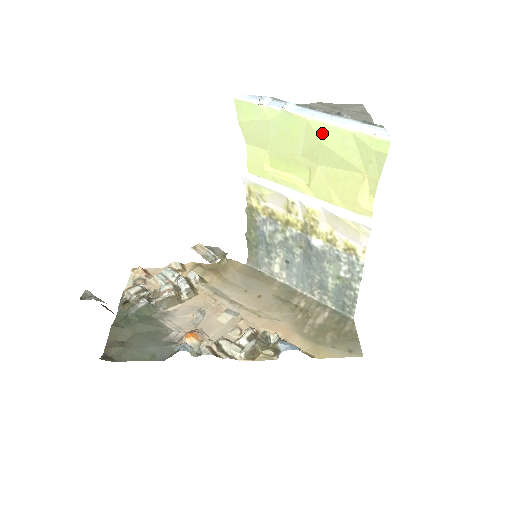
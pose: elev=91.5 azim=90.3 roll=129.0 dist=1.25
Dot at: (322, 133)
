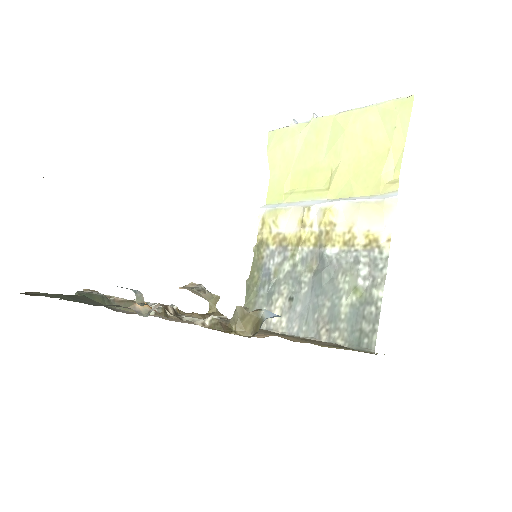
Dot at: (347, 121)
